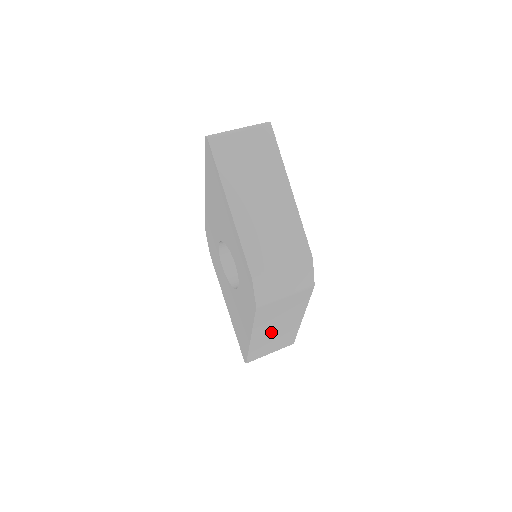
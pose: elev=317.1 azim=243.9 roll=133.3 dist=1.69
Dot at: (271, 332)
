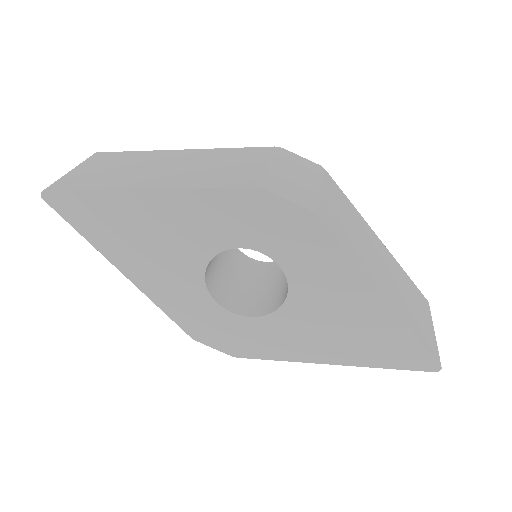
Dot at: (385, 277)
